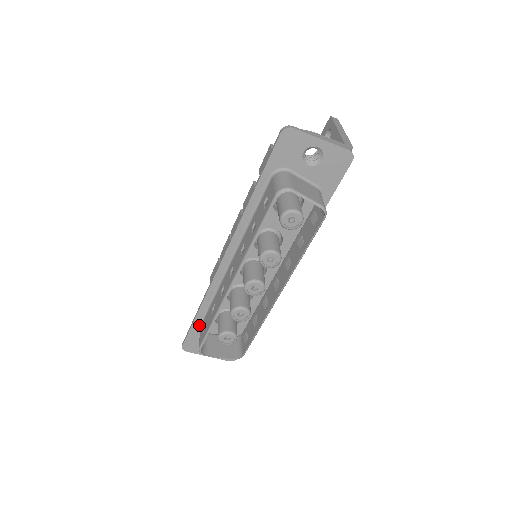
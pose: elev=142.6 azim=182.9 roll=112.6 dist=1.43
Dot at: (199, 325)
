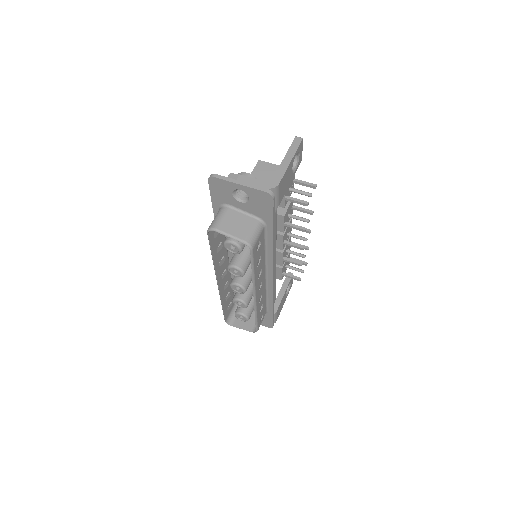
Dot at: occluded
